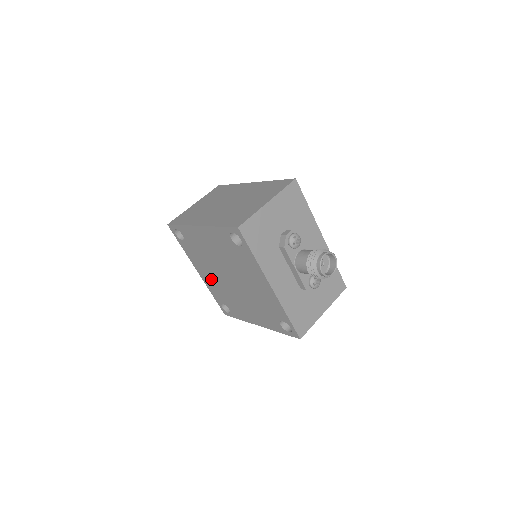
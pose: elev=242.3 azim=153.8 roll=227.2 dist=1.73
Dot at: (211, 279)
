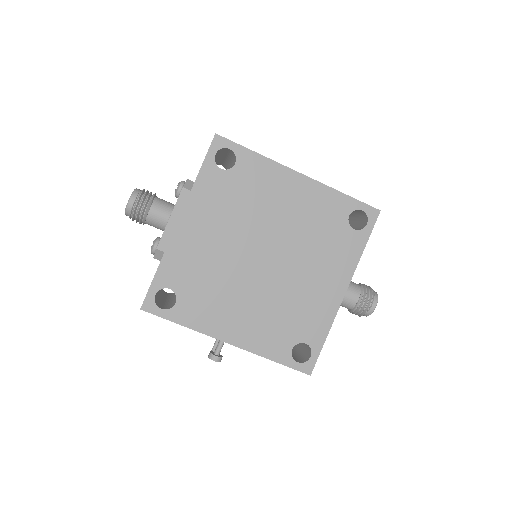
Dot at: (204, 243)
